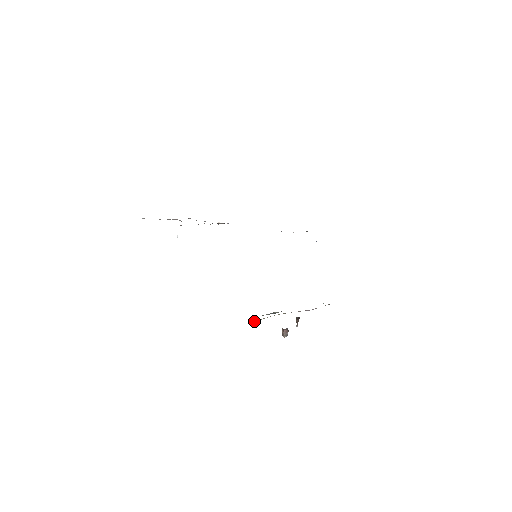
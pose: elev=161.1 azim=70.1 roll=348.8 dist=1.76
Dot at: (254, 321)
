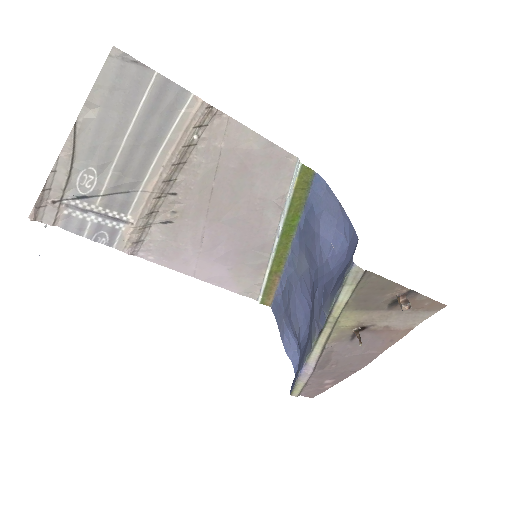
Dot at: (356, 284)
